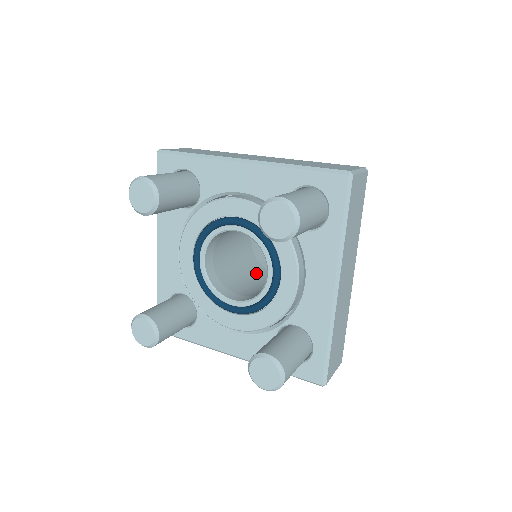
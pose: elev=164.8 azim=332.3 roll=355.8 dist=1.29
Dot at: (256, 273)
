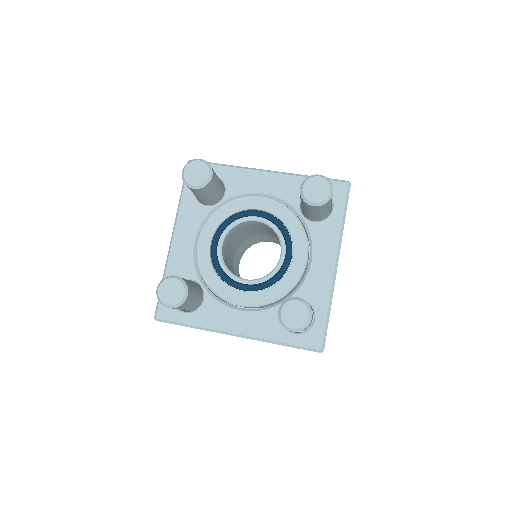
Dot at: occluded
